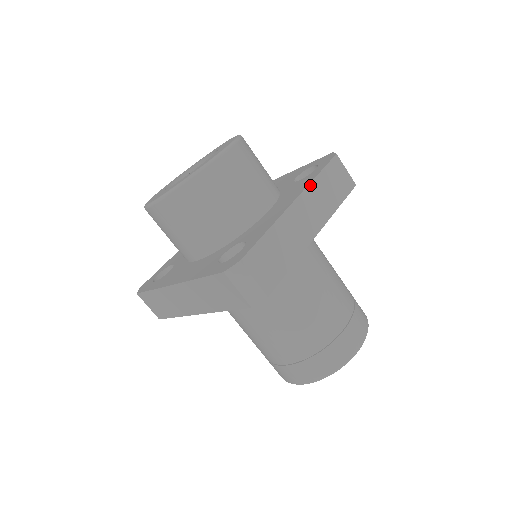
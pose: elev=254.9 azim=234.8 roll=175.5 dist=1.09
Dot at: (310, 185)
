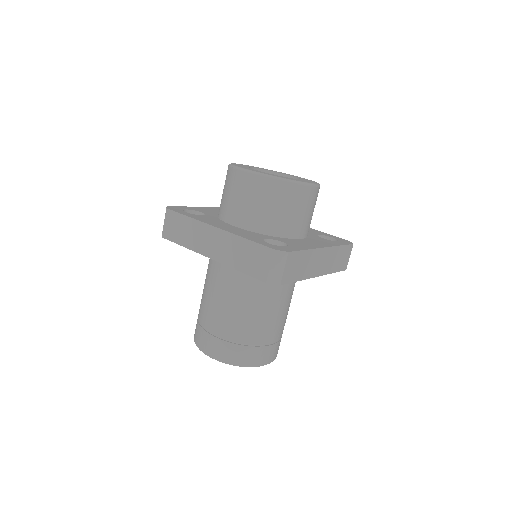
Dot at: (335, 247)
